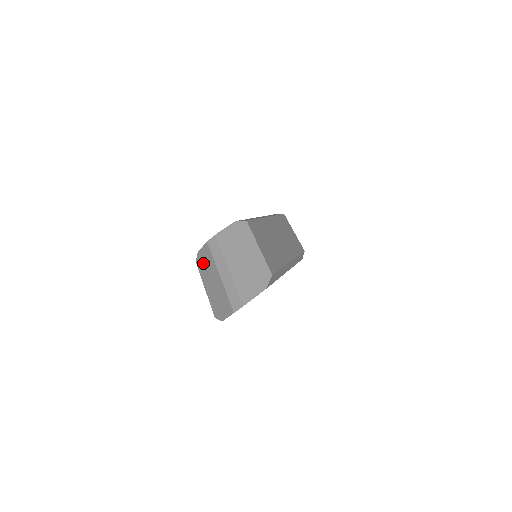
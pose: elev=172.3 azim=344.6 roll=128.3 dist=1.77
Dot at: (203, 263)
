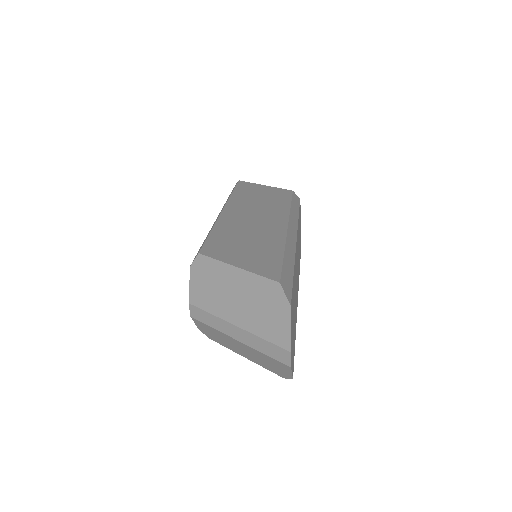
Dot at: (213, 337)
